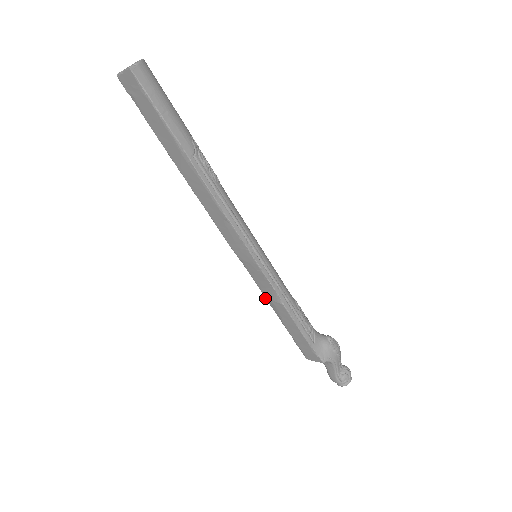
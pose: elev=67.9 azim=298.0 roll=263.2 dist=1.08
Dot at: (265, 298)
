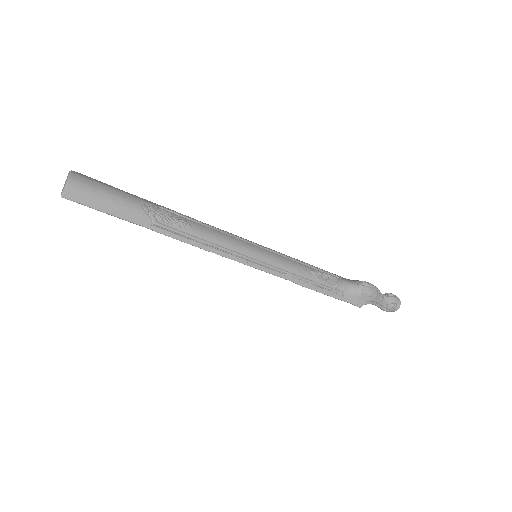
Dot at: occluded
